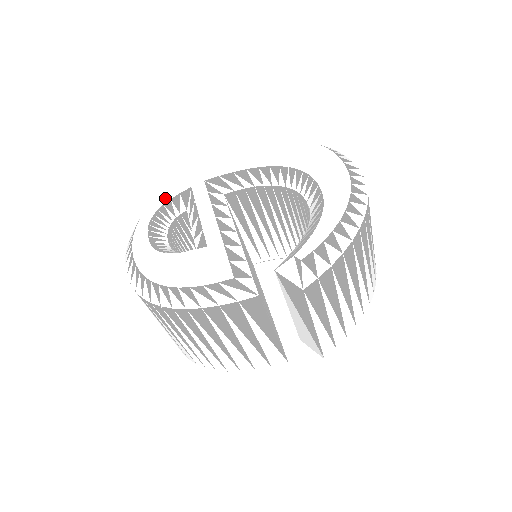
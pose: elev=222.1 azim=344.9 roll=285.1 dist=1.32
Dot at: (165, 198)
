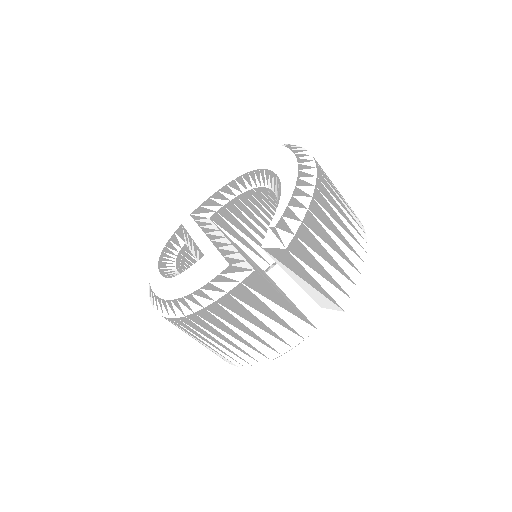
Dot at: (165, 241)
